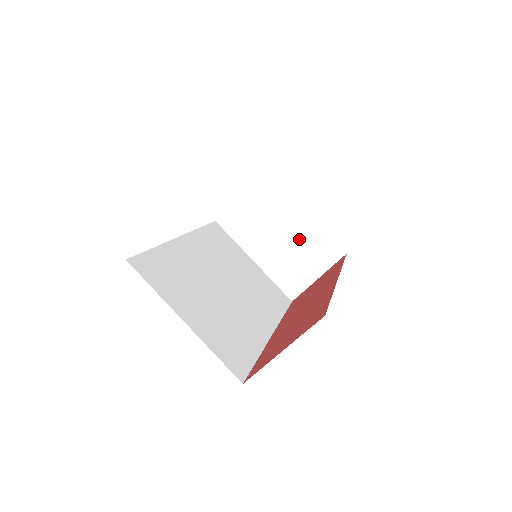
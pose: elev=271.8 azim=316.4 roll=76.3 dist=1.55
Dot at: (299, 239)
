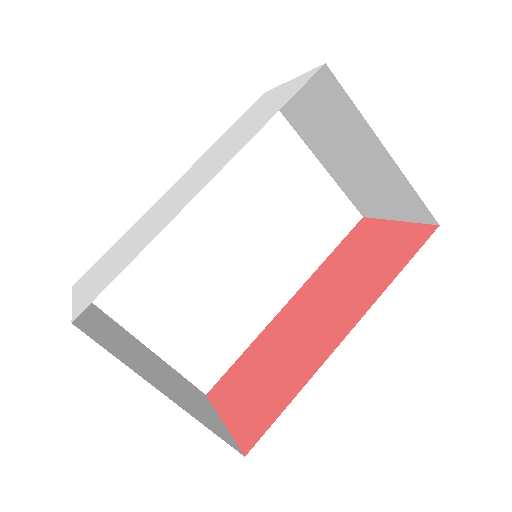
Dot at: (375, 174)
